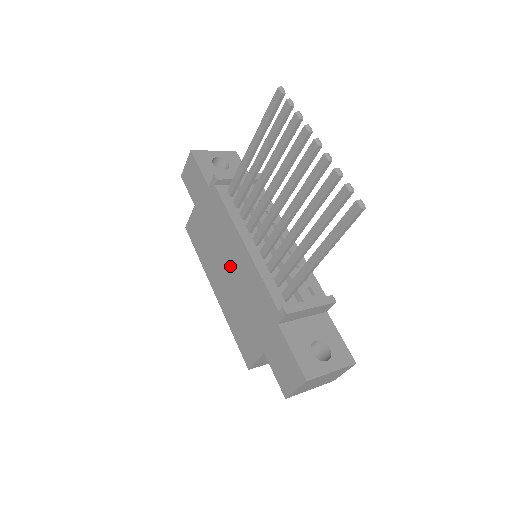
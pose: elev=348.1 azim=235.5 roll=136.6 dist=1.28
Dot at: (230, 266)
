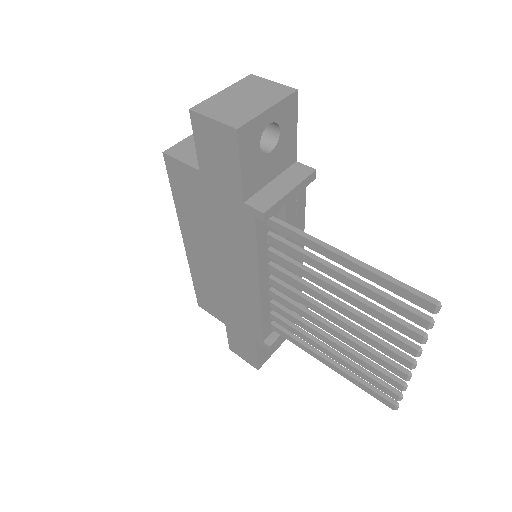
Dot at: (225, 268)
